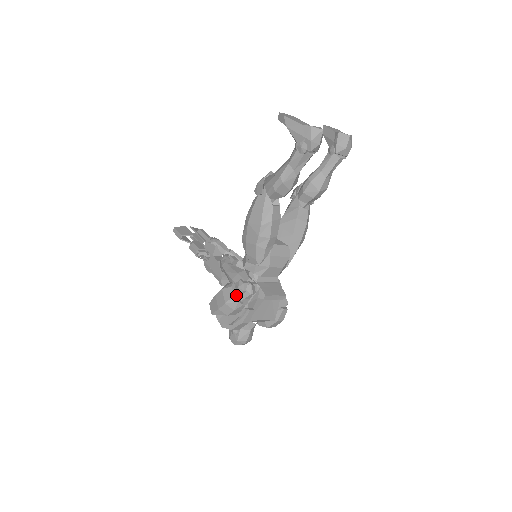
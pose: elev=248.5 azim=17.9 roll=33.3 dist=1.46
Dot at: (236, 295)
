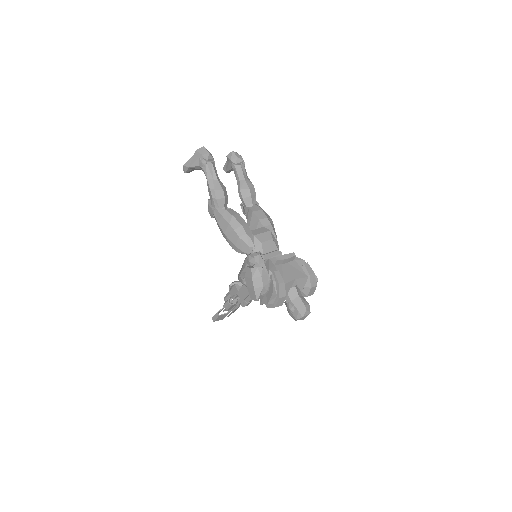
Dot at: (253, 267)
